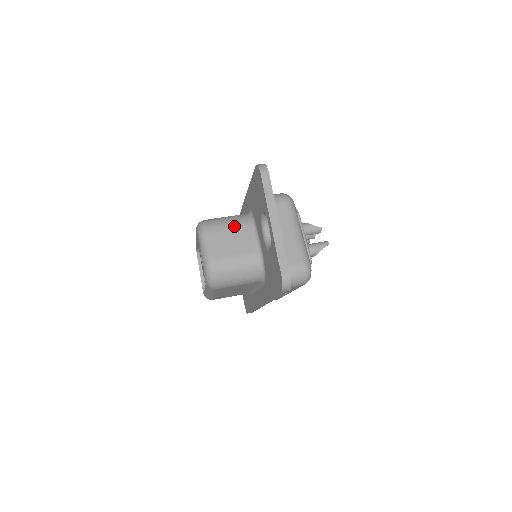
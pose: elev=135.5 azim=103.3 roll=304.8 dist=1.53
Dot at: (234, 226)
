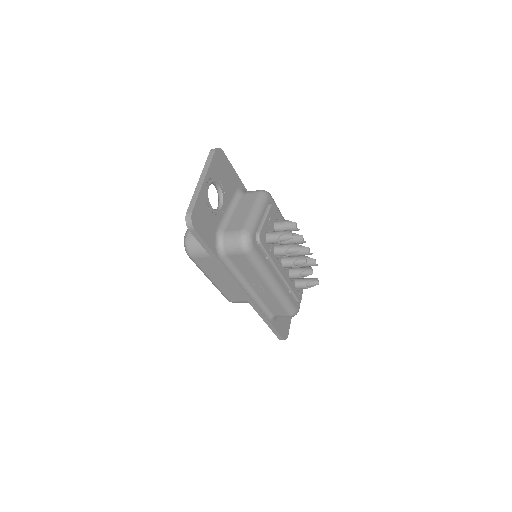
Dot at: occluded
